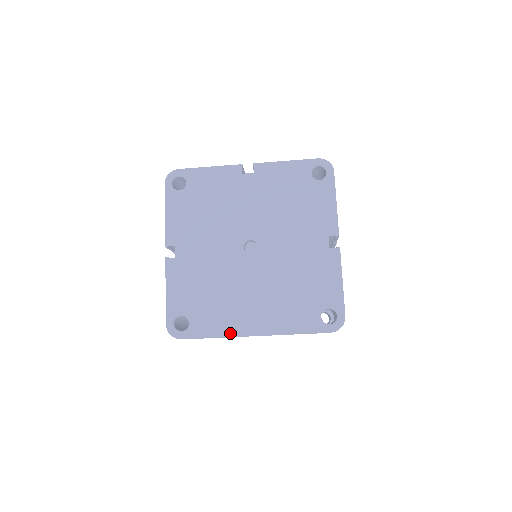
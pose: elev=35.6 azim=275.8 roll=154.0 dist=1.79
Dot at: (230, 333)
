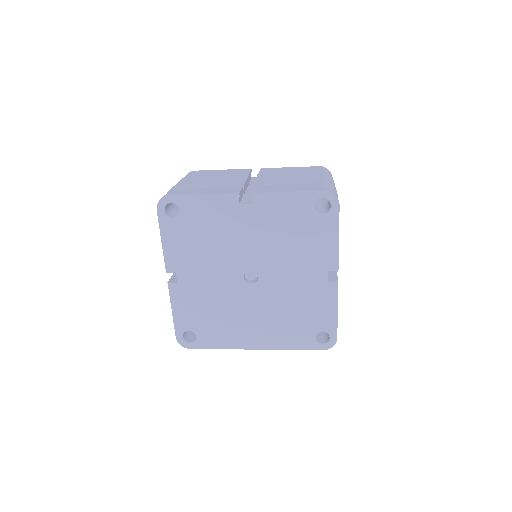
Dot at: (234, 346)
